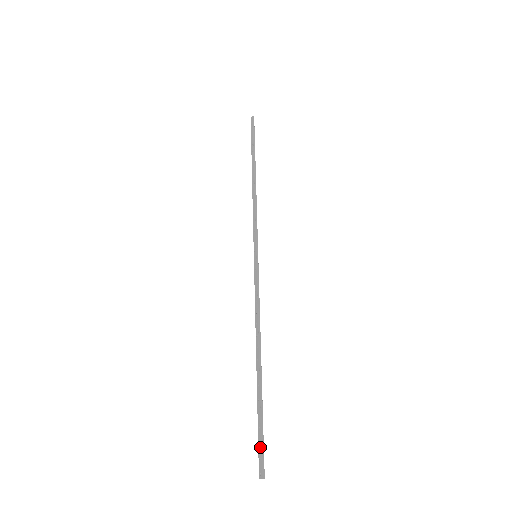
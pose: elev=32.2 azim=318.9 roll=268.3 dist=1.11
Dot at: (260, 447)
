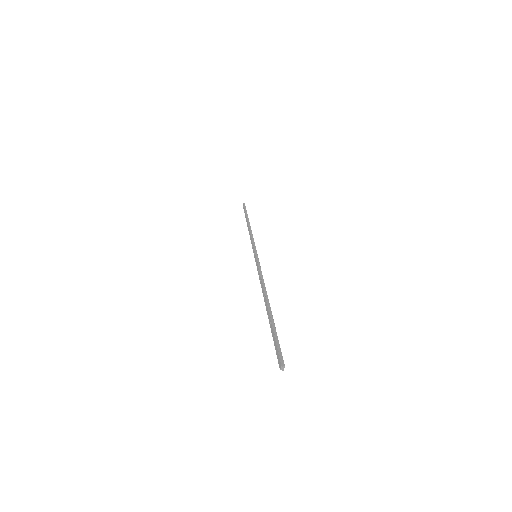
Dot at: (276, 348)
